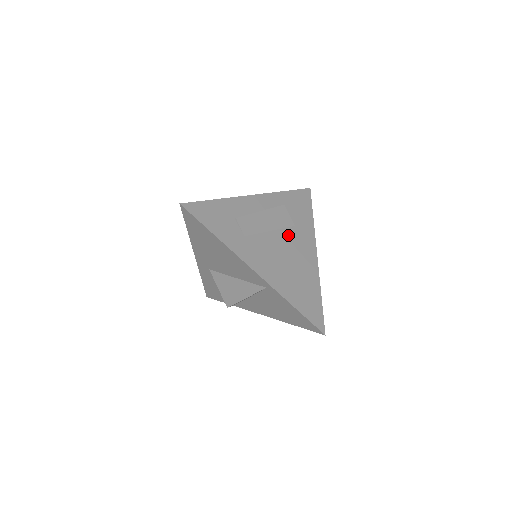
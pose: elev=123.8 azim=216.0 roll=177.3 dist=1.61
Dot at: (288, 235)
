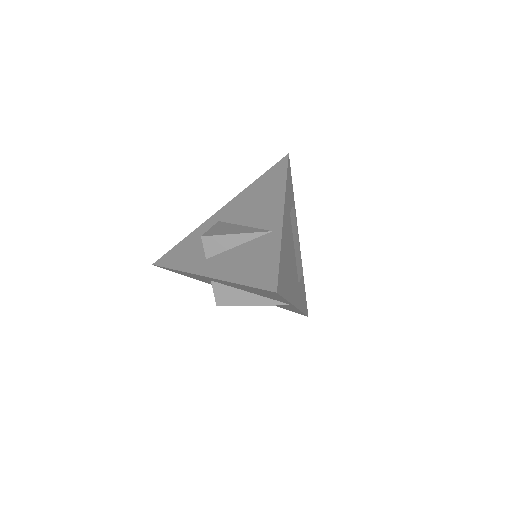
Dot at: (296, 270)
